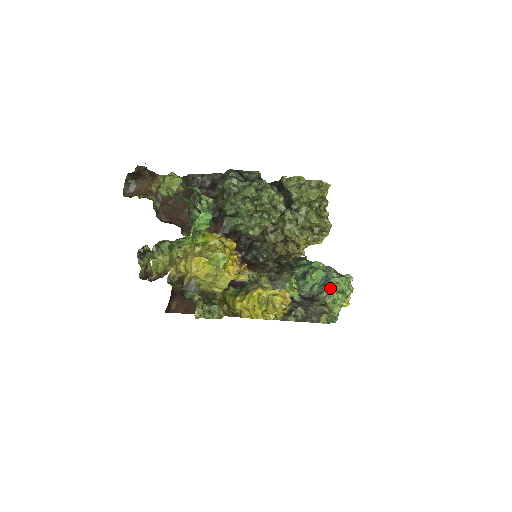
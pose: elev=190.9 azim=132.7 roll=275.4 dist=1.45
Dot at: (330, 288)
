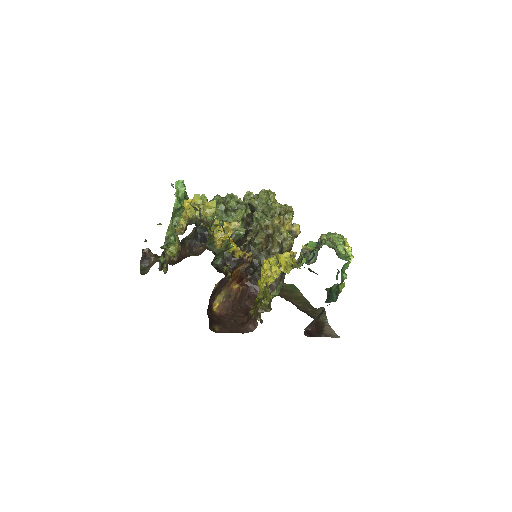
Dot at: occluded
